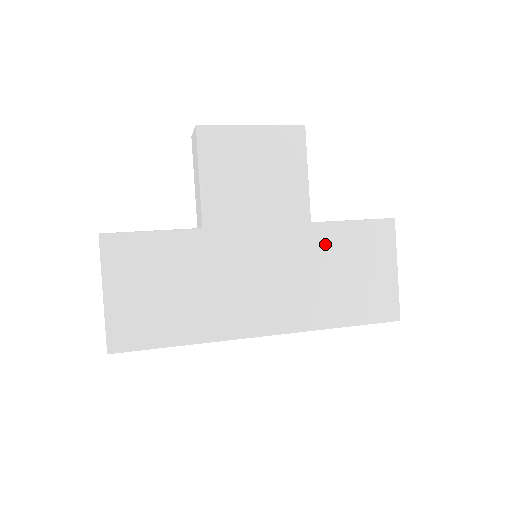
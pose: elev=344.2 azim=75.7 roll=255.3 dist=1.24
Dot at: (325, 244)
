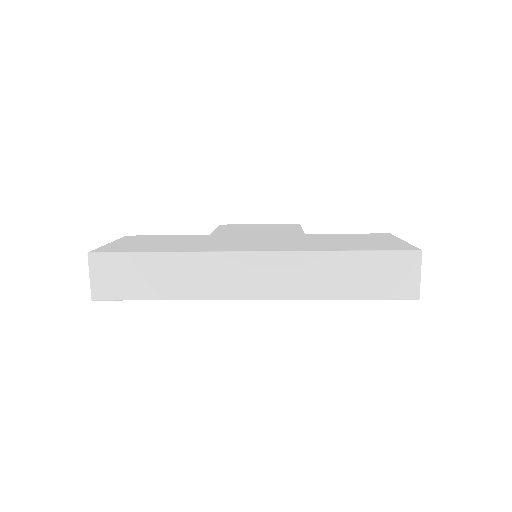
Dot at: (319, 237)
